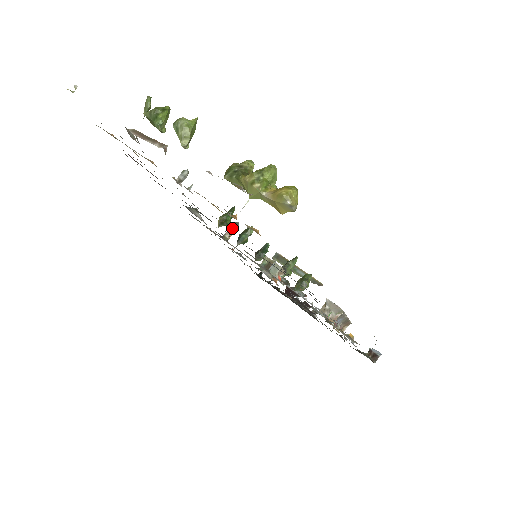
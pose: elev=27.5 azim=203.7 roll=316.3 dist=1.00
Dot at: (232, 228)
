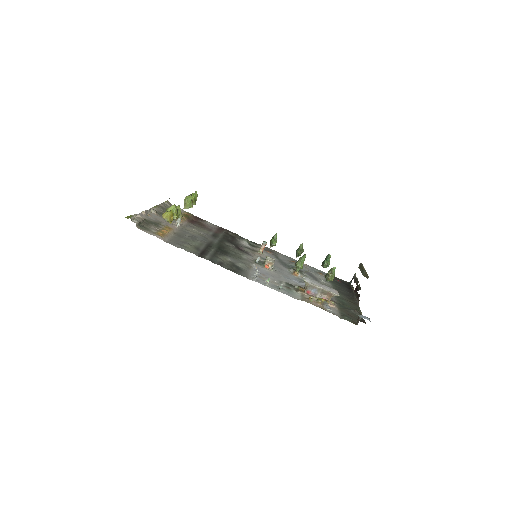
Dot at: (262, 245)
